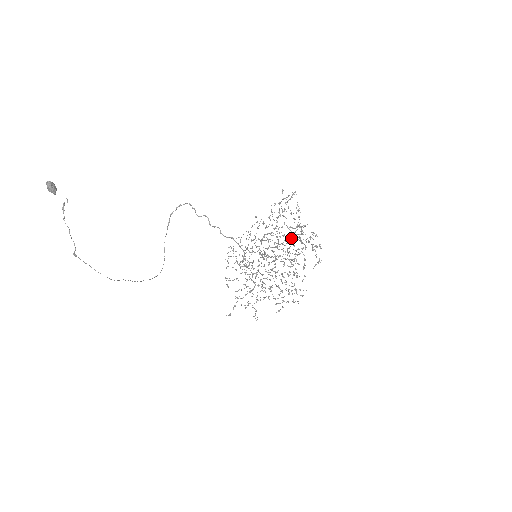
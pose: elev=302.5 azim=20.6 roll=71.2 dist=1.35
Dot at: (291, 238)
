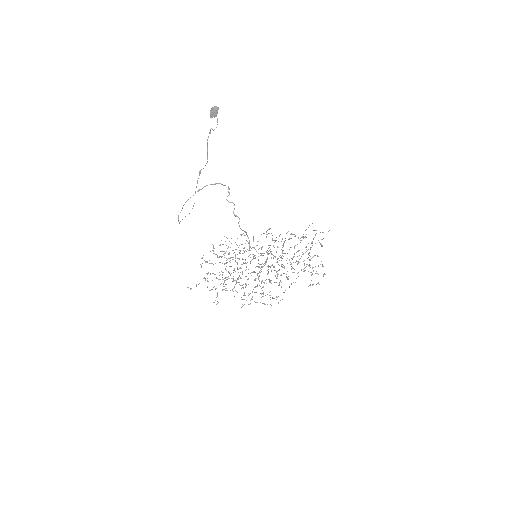
Dot at: (291, 258)
